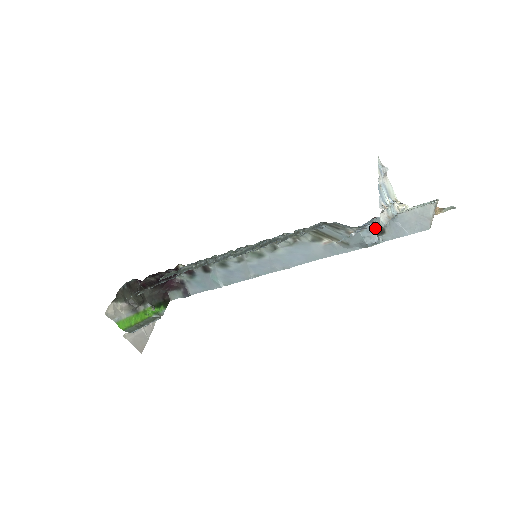
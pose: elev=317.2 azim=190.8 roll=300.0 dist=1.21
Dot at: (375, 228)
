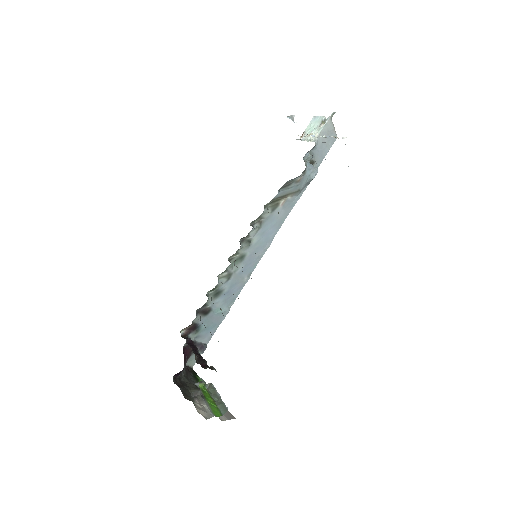
Dot at: occluded
